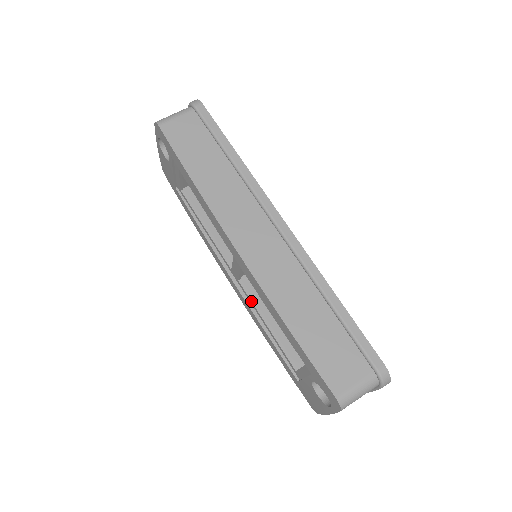
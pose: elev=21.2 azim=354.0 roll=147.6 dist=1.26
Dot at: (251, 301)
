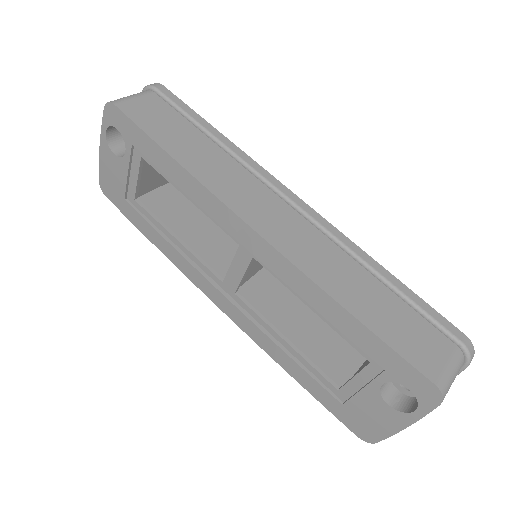
Dot at: (258, 315)
